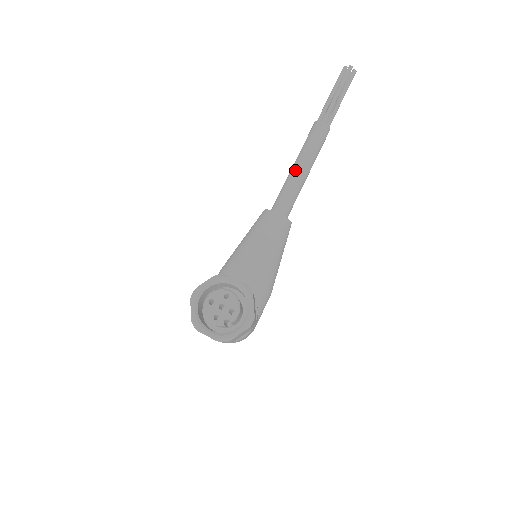
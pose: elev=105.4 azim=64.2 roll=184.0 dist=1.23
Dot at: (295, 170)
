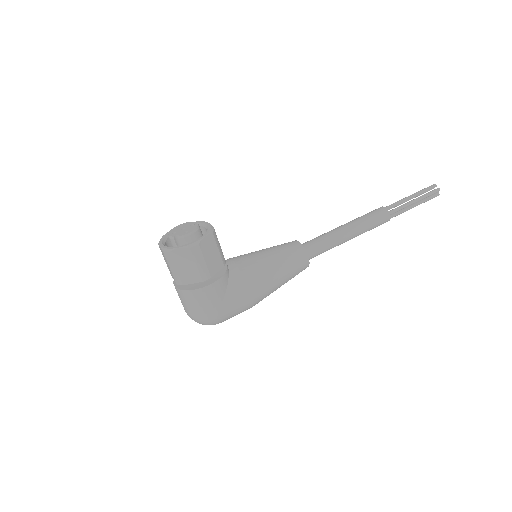
Dot at: (337, 227)
